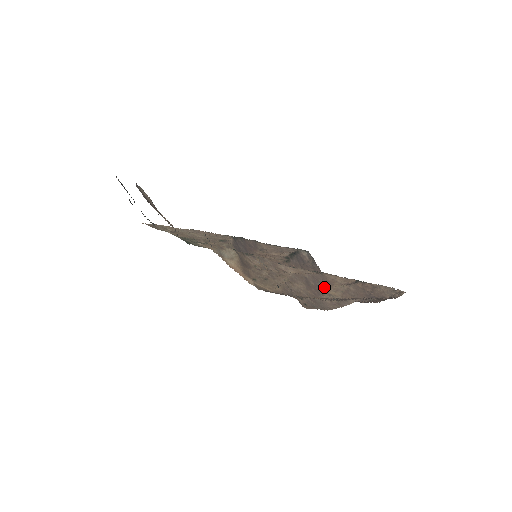
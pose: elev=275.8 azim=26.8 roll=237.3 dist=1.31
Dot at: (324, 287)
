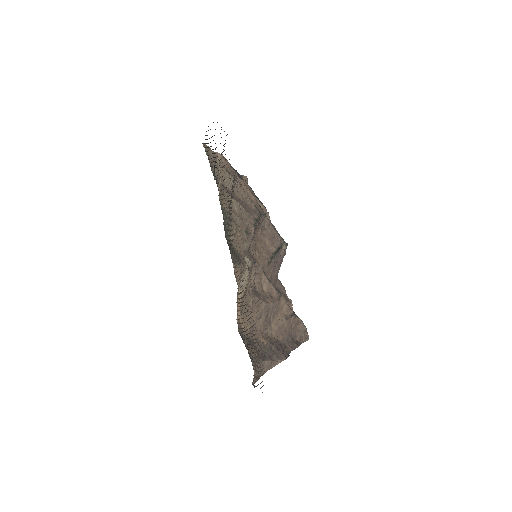
Dot at: (273, 317)
